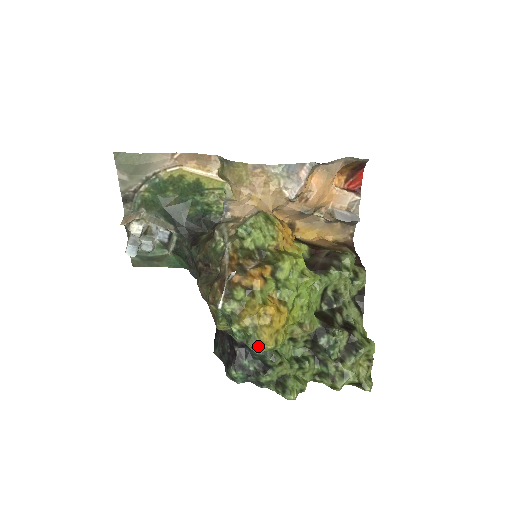
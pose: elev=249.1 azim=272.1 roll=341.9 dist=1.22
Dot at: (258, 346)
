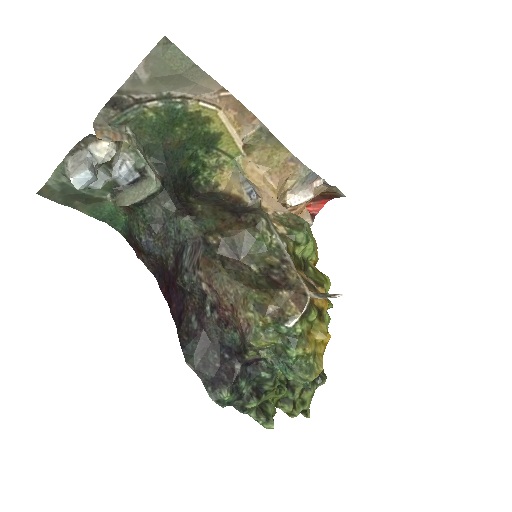
Dot at: occluded
